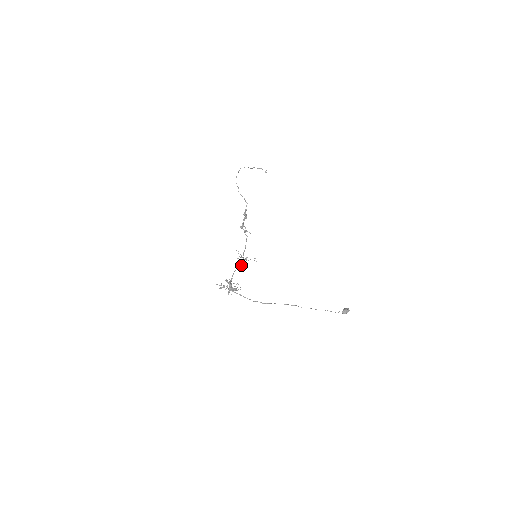
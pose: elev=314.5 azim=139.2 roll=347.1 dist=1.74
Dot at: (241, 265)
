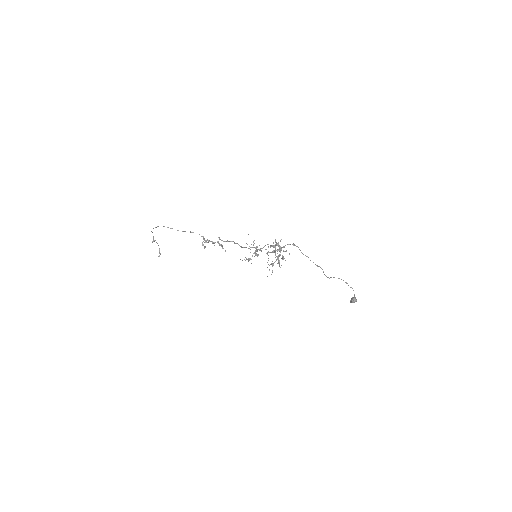
Dot at: (261, 248)
